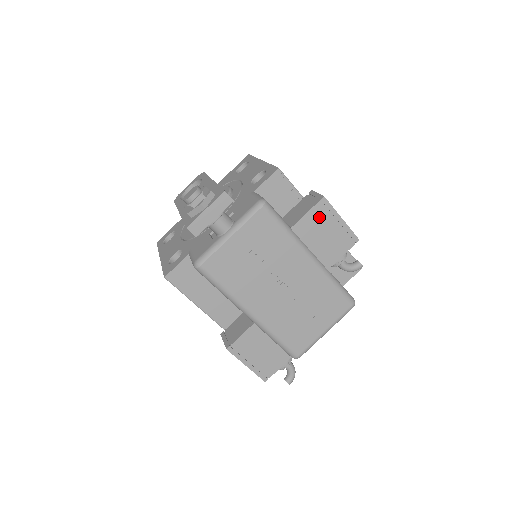
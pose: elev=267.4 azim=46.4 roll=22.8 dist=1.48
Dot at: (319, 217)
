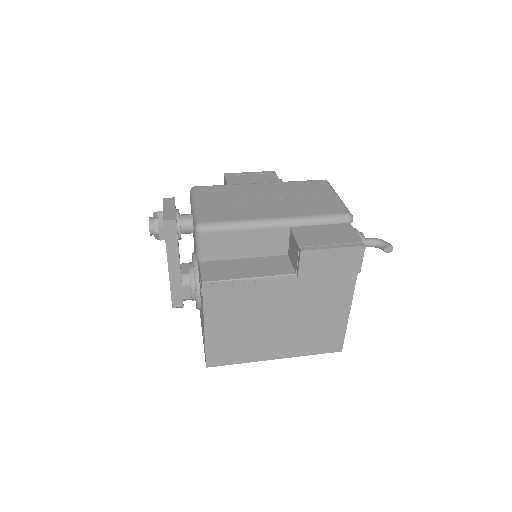
Dot at: (236, 179)
